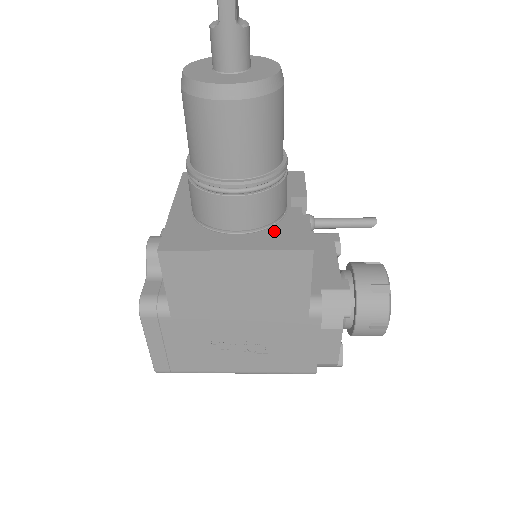
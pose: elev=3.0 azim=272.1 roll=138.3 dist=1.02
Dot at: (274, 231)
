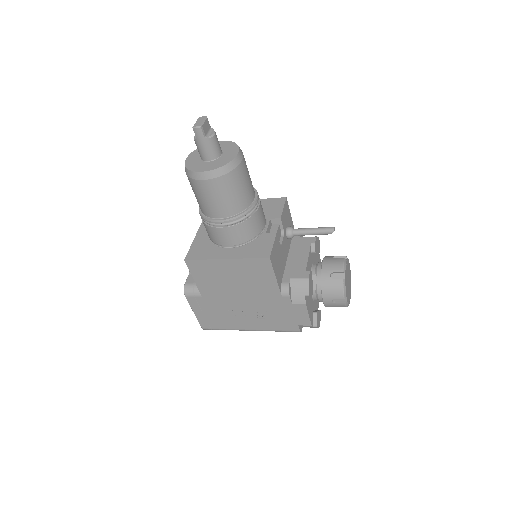
Dot at: (251, 245)
